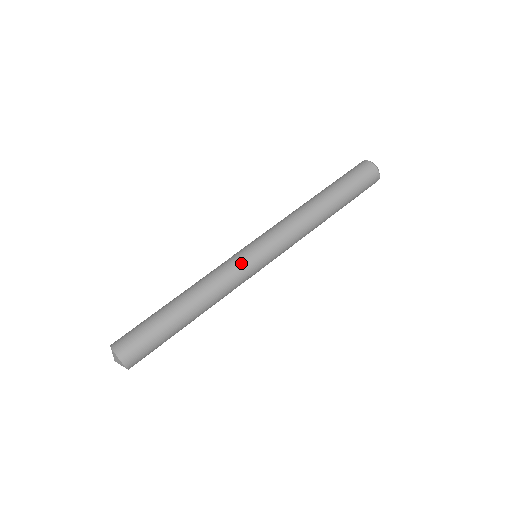
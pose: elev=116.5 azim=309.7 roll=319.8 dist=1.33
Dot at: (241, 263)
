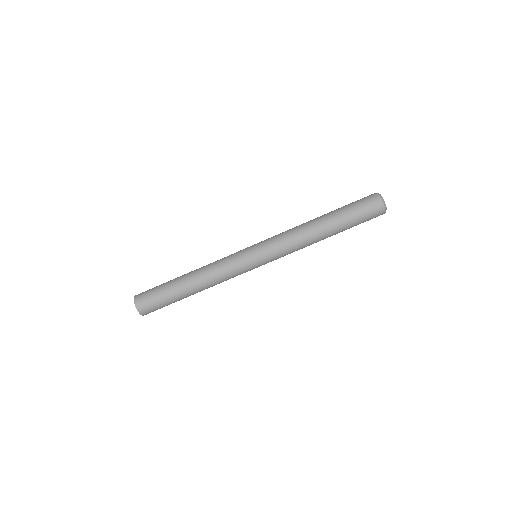
Dot at: (237, 256)
